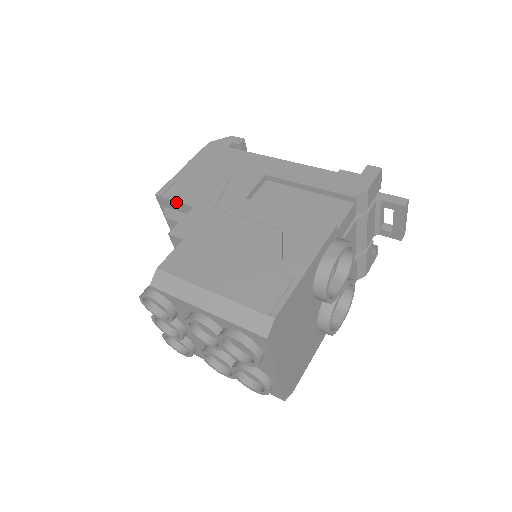
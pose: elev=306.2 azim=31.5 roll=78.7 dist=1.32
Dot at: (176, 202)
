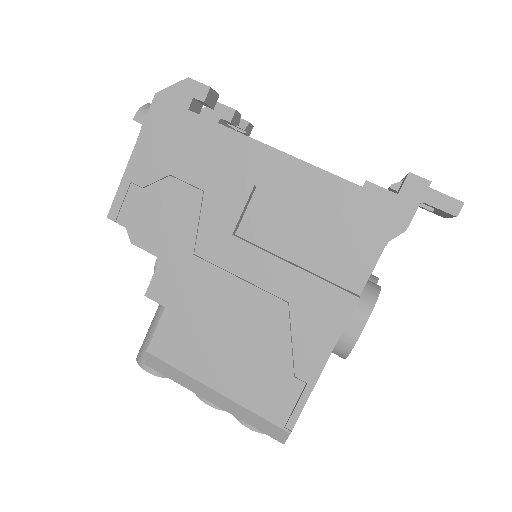
Dot at: (139, 234)
